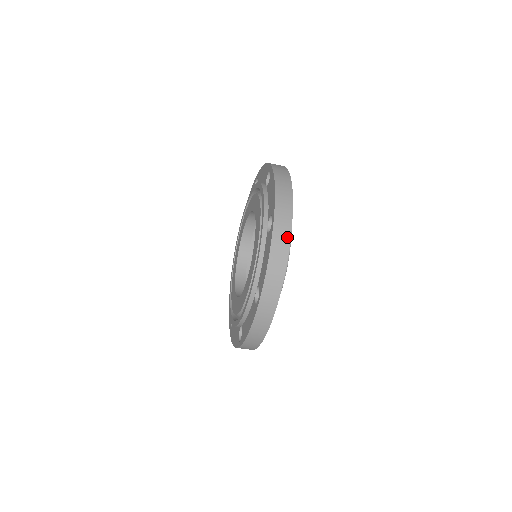
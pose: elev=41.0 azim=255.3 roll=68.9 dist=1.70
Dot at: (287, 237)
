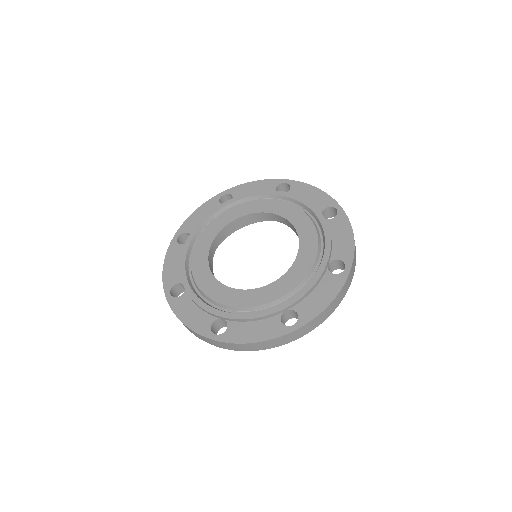
Dot at: (283, 343)
